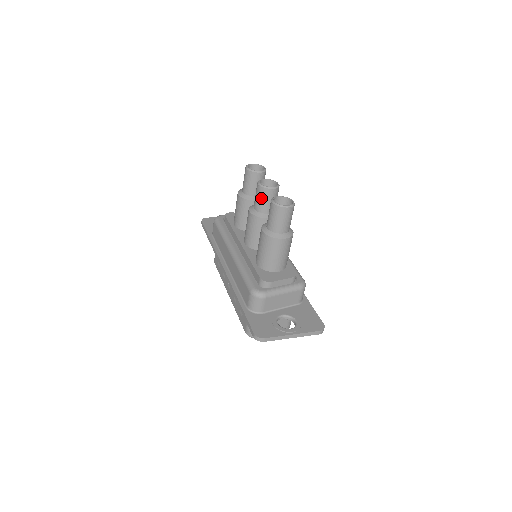
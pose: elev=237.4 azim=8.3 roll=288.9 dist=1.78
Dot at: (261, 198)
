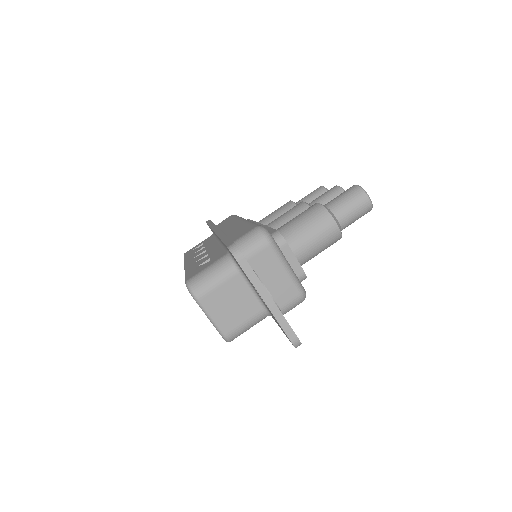
Dot at: (329, 196)
